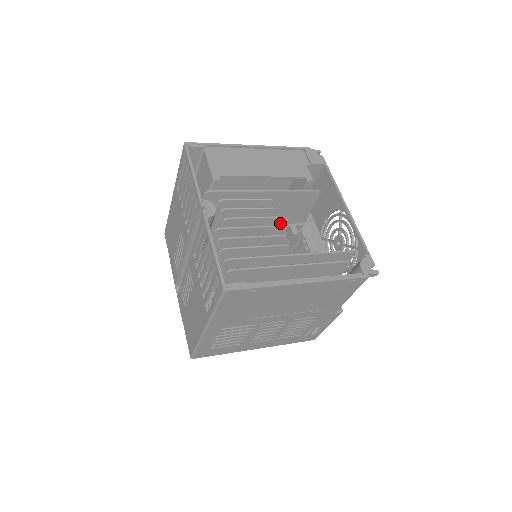
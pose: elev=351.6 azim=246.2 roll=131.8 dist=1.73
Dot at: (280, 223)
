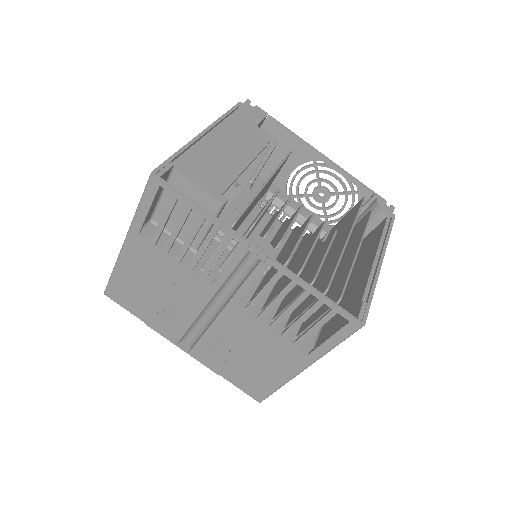
Dot at: occluded
